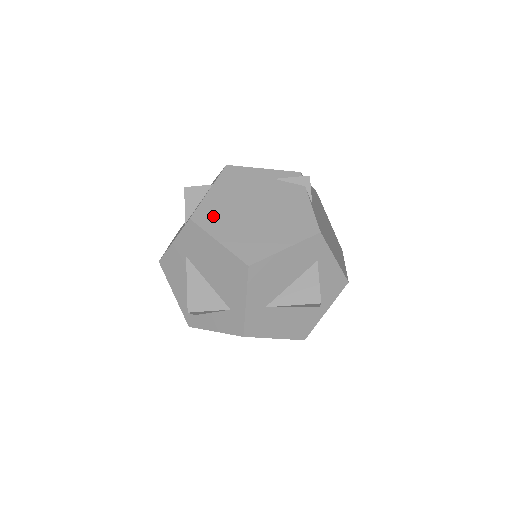
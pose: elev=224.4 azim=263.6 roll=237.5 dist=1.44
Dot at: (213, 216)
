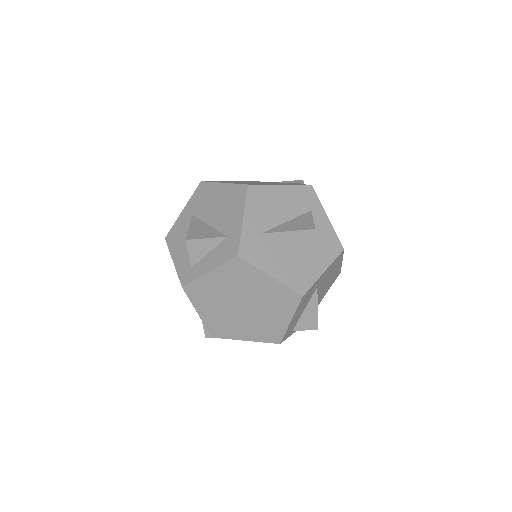
Dot at: occluded
